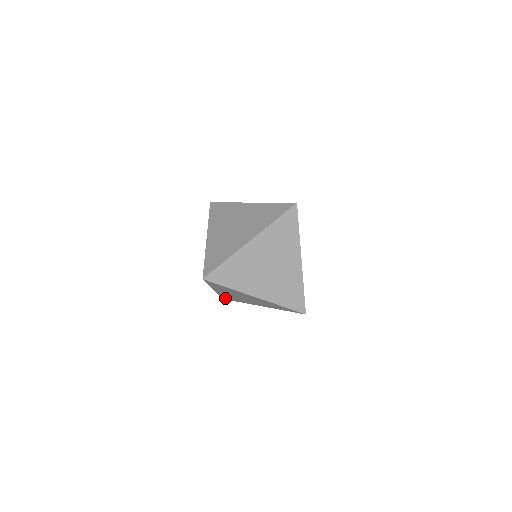
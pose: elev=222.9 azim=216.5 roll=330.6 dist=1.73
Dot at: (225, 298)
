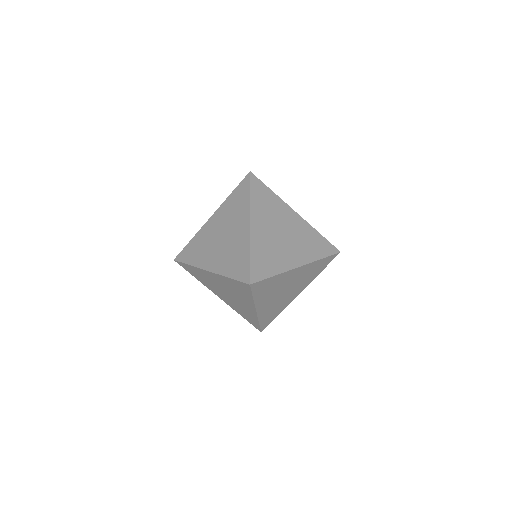
Dot at: occluded
